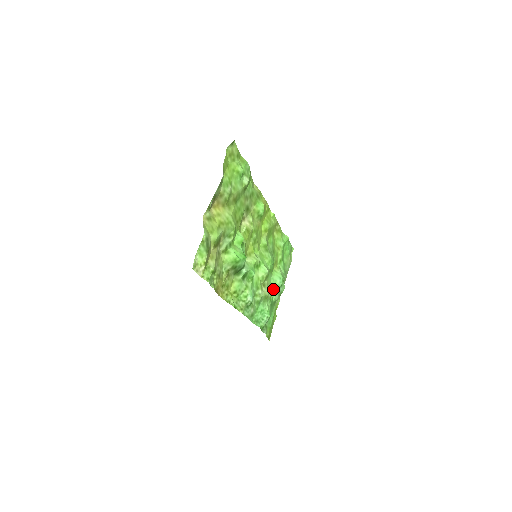
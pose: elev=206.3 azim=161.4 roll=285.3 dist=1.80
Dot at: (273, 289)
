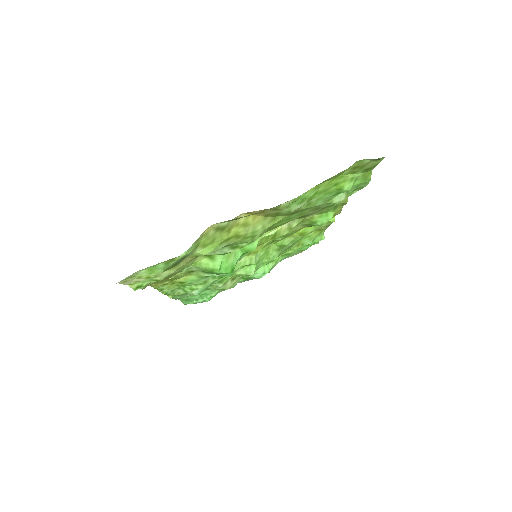
Dot at: occluded
